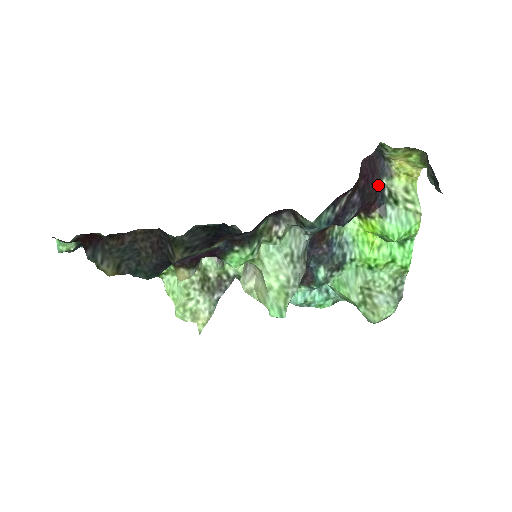
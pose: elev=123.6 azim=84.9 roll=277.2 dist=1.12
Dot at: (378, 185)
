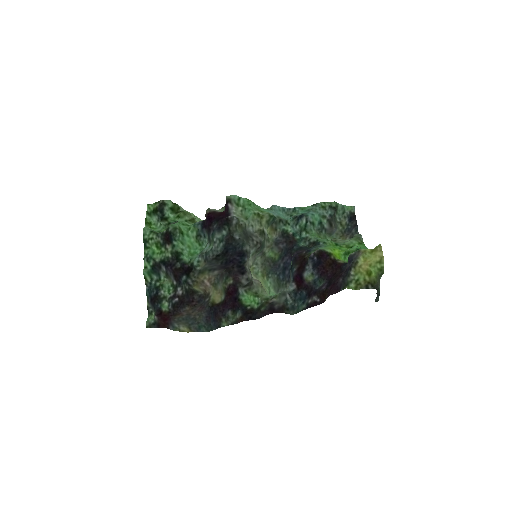
Dot at: occluded
